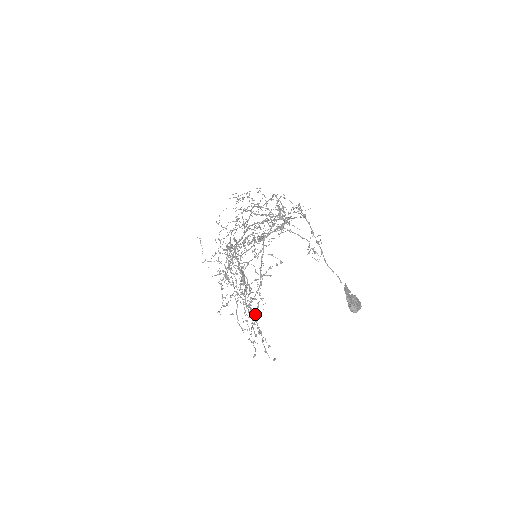
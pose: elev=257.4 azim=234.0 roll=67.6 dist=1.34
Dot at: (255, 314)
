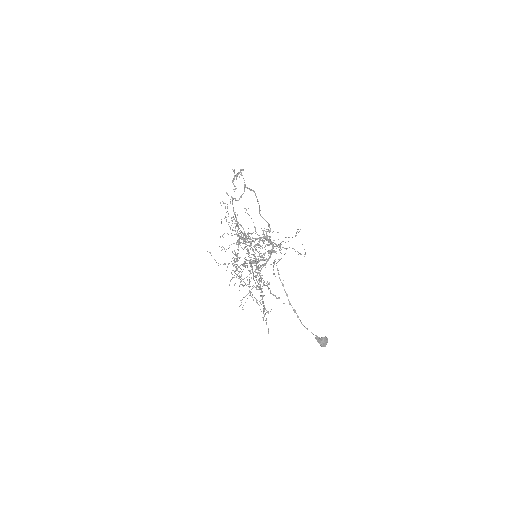
Dot at: occluded
